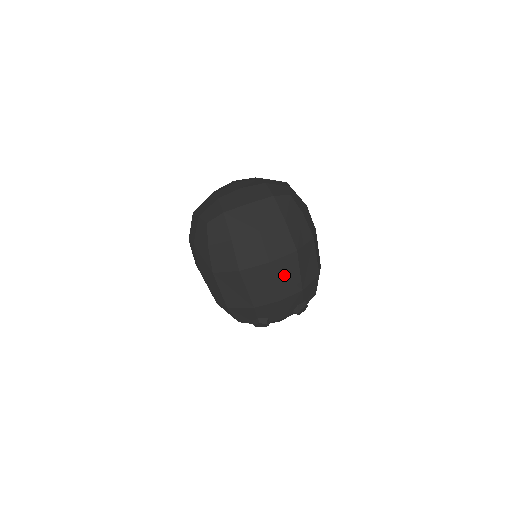
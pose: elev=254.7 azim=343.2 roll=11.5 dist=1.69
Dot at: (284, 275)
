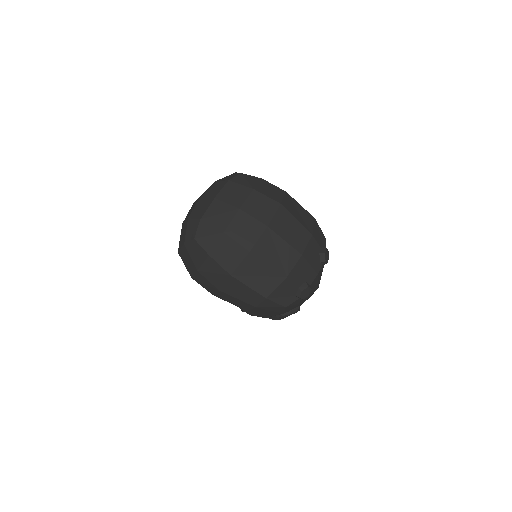
Dot at: (287, 231)
